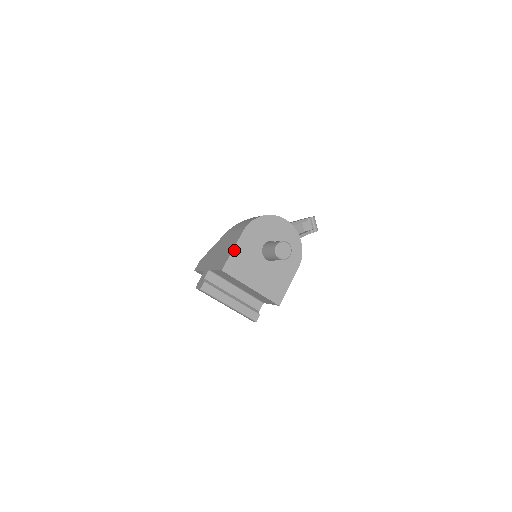
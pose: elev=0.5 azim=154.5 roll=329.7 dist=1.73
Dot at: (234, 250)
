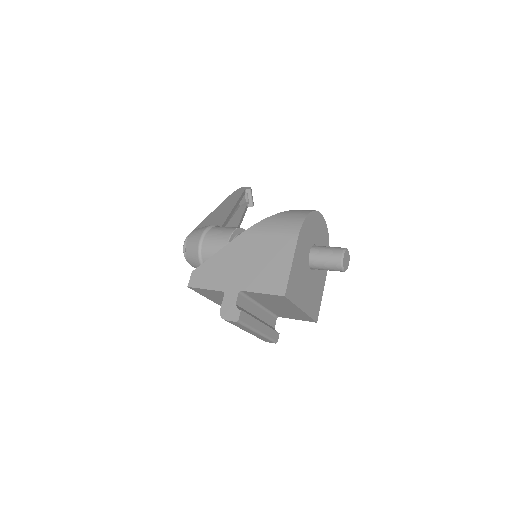
Dot at: (292, 265)
